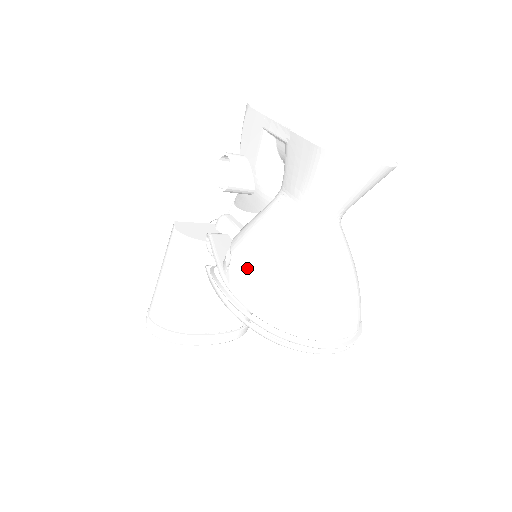
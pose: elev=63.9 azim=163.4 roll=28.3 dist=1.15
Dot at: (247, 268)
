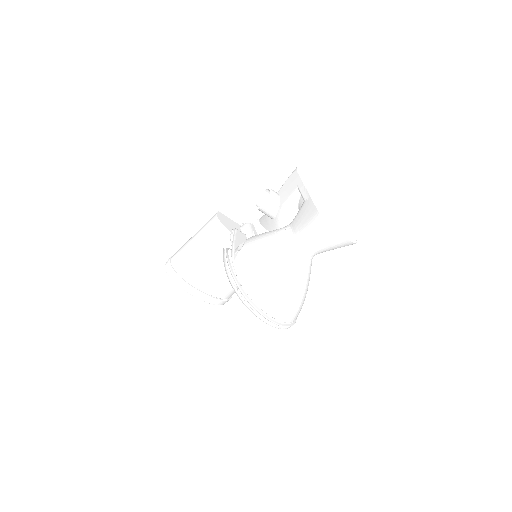
Dot at: (249, 256)
